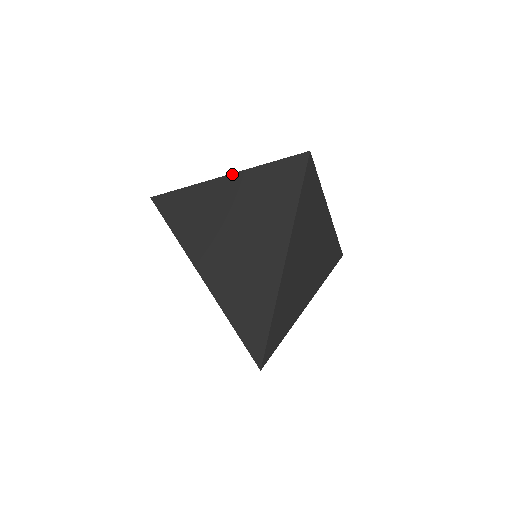
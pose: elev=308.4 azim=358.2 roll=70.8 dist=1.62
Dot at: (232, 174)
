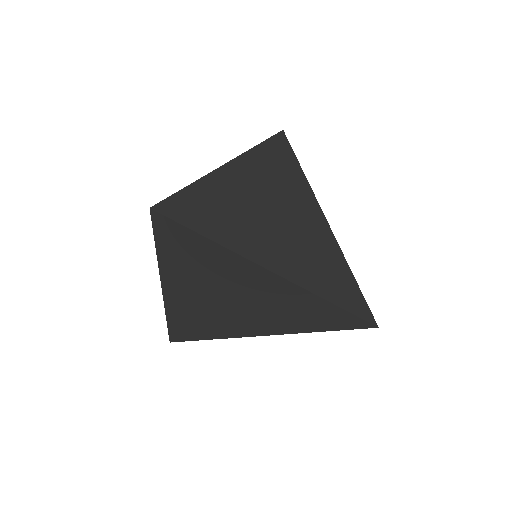
Dot at: (230, 161)
